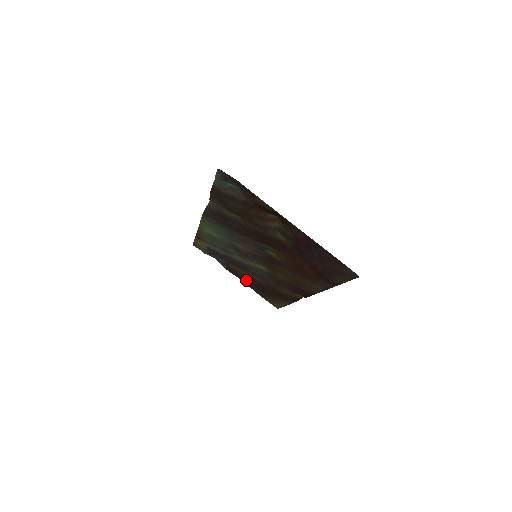
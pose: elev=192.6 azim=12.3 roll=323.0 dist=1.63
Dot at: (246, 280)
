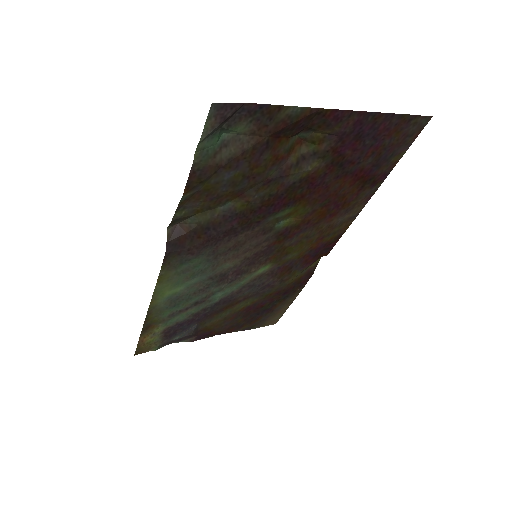
Dot at: (229, 325)
